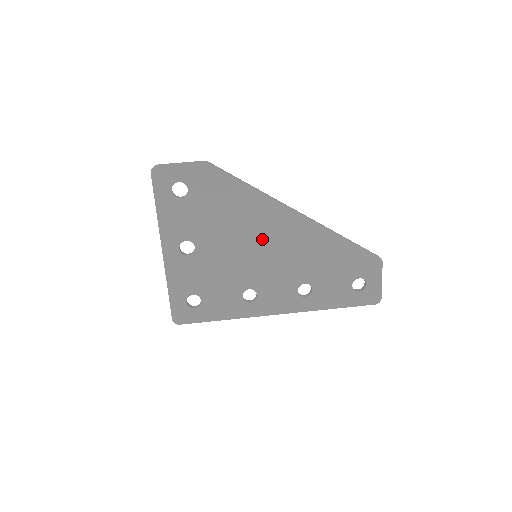
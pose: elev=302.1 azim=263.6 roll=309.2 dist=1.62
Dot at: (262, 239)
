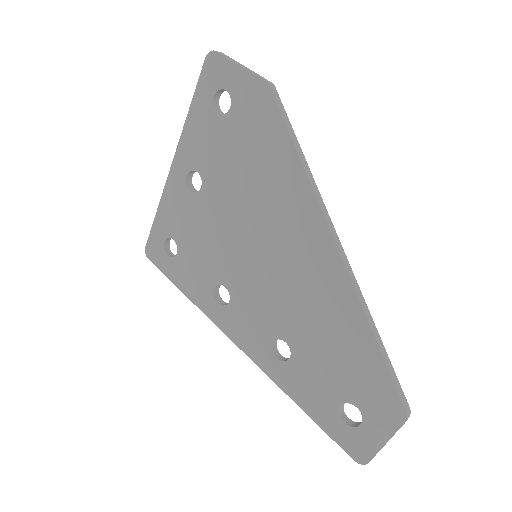
Dot at: (272, 241)
